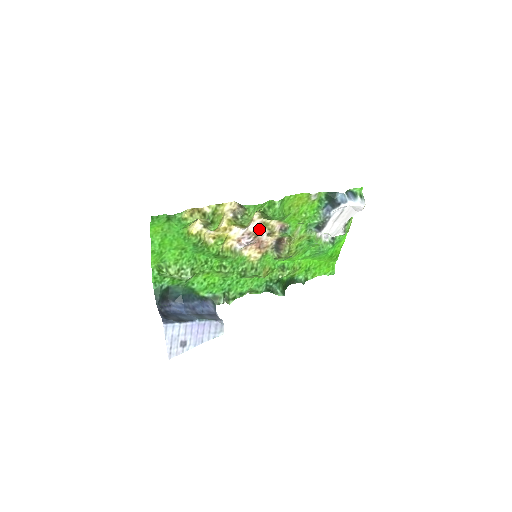
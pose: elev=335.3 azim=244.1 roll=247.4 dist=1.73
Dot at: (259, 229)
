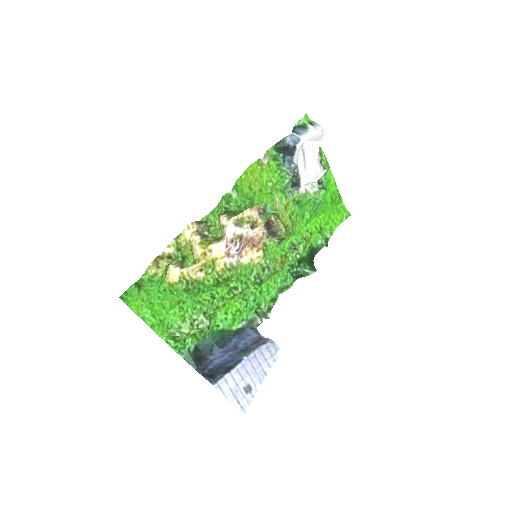
Dot at: (238, 229)
